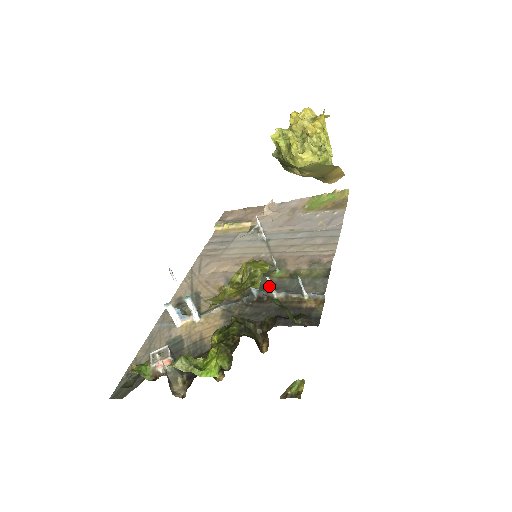
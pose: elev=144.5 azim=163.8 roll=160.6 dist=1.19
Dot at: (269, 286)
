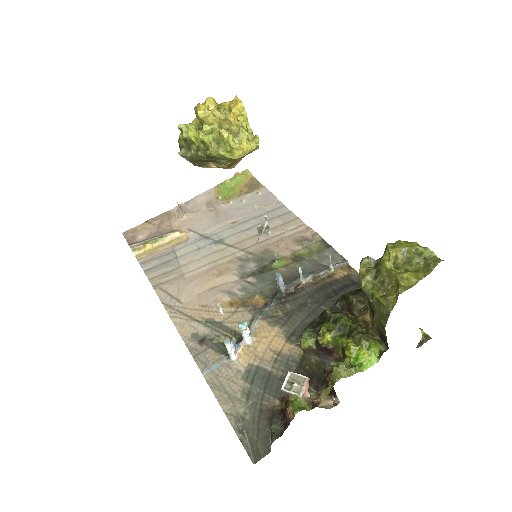
Dot at: (300, 275)
